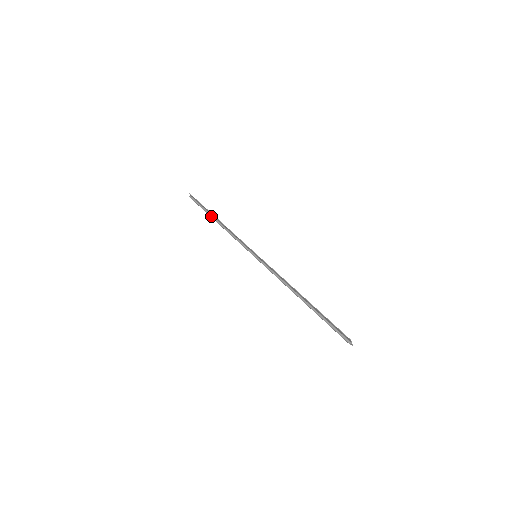
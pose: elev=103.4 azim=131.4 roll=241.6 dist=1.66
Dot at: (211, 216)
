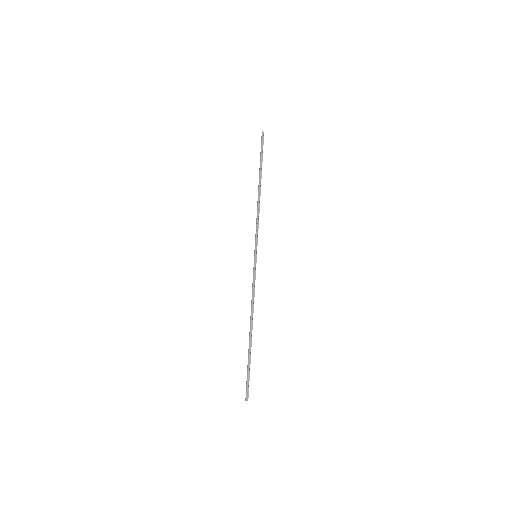
Dot at: (260, 175)
